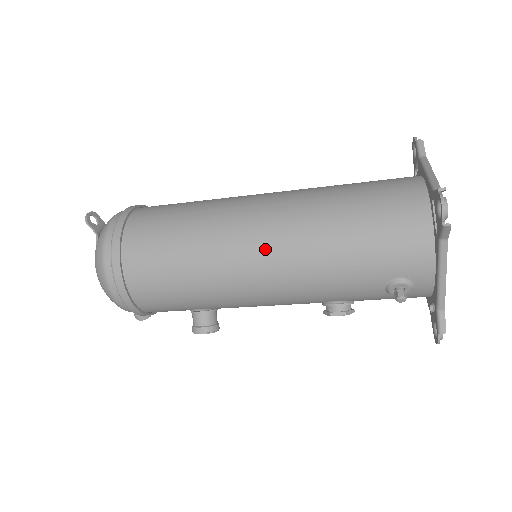
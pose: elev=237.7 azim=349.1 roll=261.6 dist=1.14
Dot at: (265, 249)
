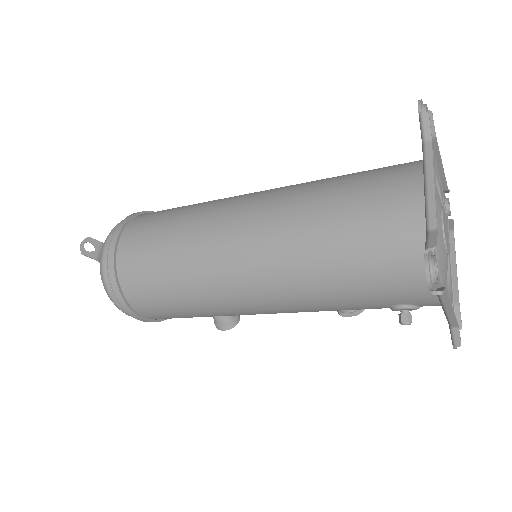
Dot at: (251, 286)
